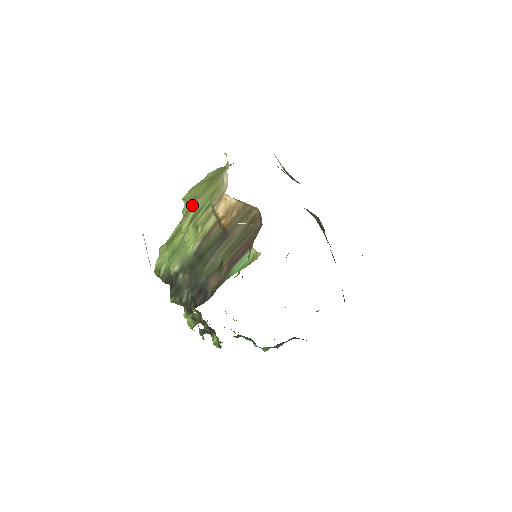
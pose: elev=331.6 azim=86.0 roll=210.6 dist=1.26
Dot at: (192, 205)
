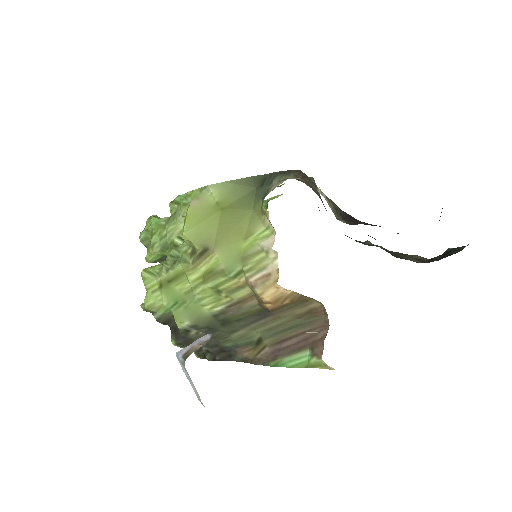
Dot at: (204, 254)
